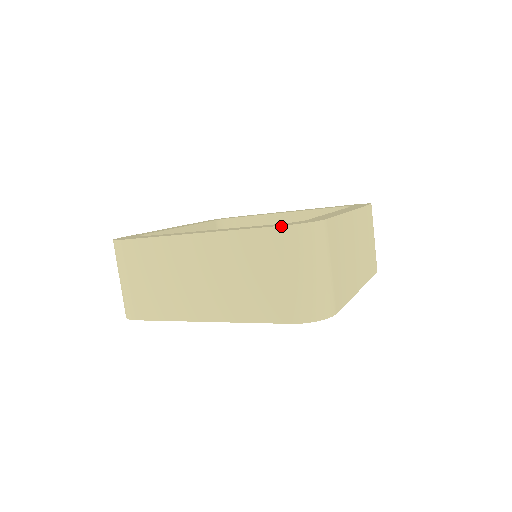
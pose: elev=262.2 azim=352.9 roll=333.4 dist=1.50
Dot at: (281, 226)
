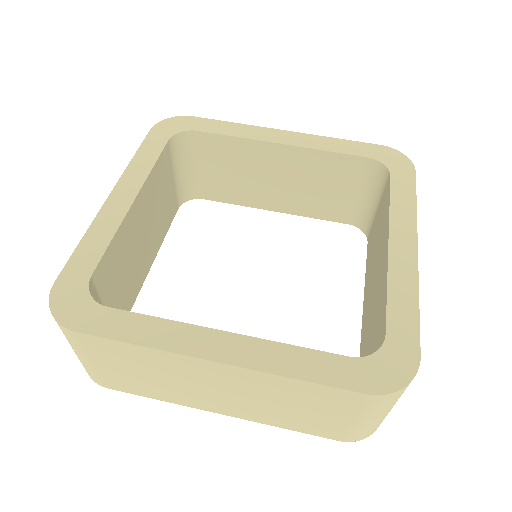
Dot at: (368, 395)
